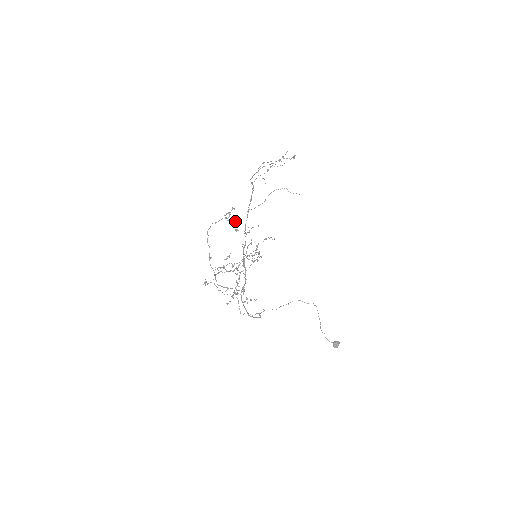
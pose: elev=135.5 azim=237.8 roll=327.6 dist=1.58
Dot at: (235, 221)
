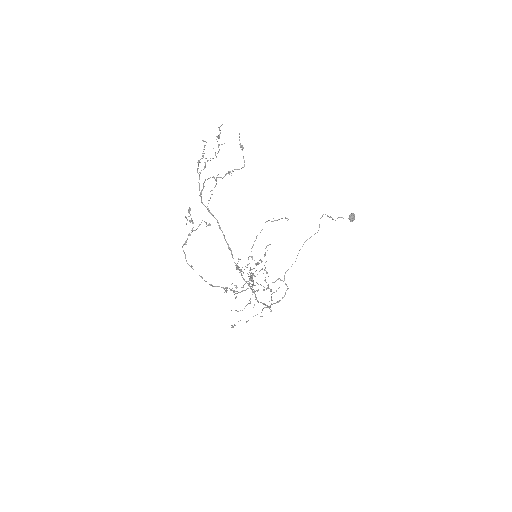
Dot at: occluded
